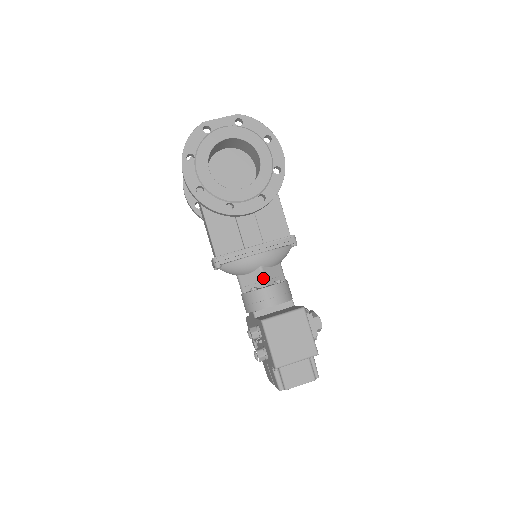
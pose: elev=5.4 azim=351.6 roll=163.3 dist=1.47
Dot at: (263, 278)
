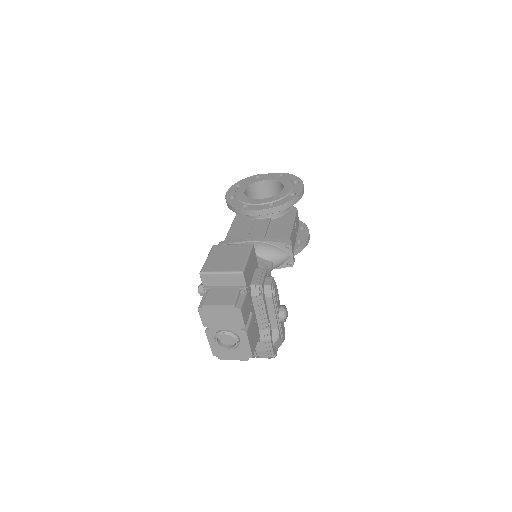
Dot at: occluded
